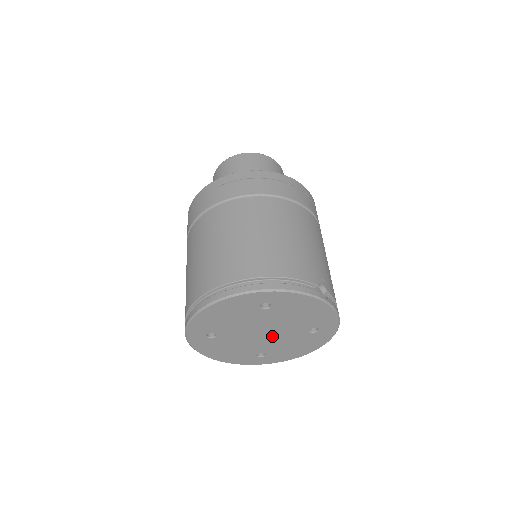
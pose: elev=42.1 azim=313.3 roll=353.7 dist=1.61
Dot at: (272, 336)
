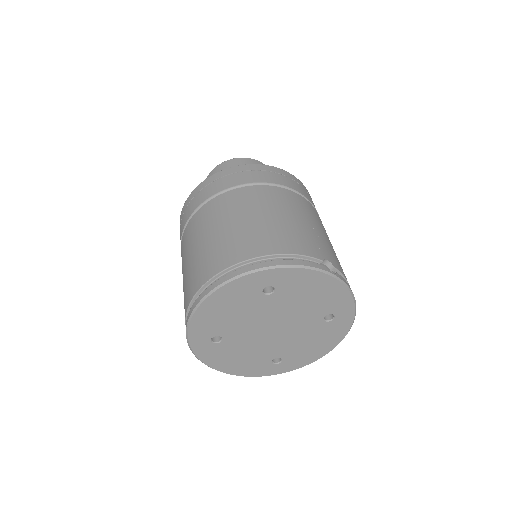
Dot at: (284, 332)
